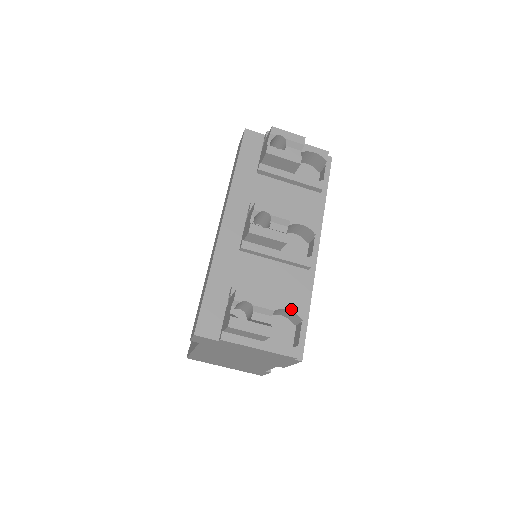
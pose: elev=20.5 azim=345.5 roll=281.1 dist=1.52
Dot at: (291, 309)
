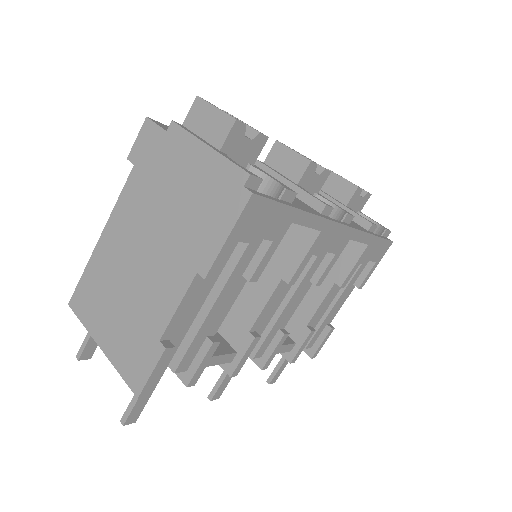
Dot at: (277, 181)
